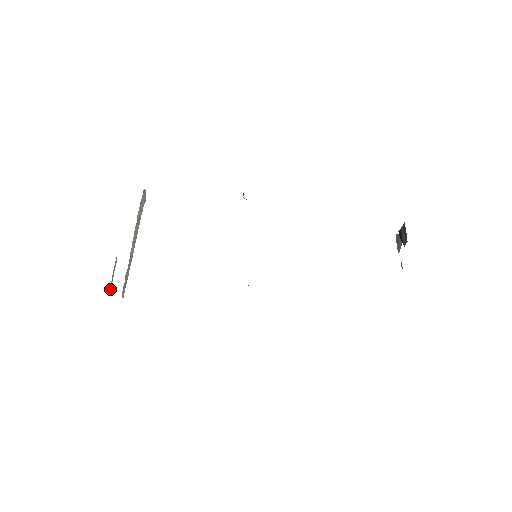
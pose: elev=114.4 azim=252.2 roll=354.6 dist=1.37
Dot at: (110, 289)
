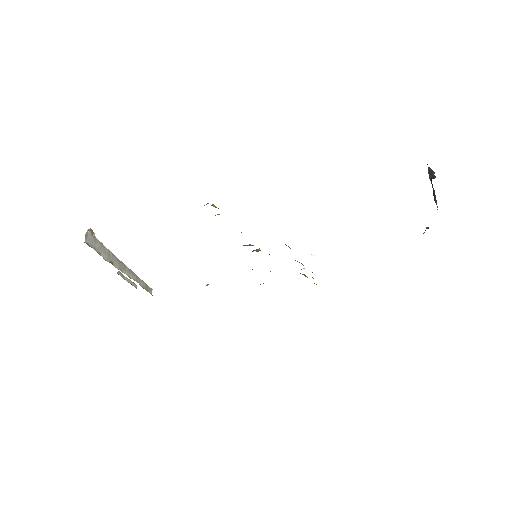
Dot at: (134, 285)
